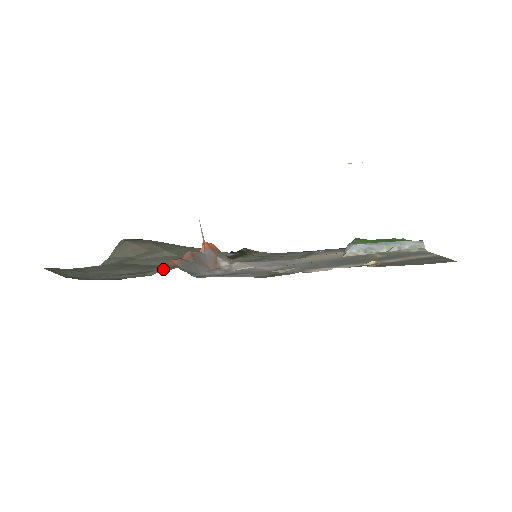
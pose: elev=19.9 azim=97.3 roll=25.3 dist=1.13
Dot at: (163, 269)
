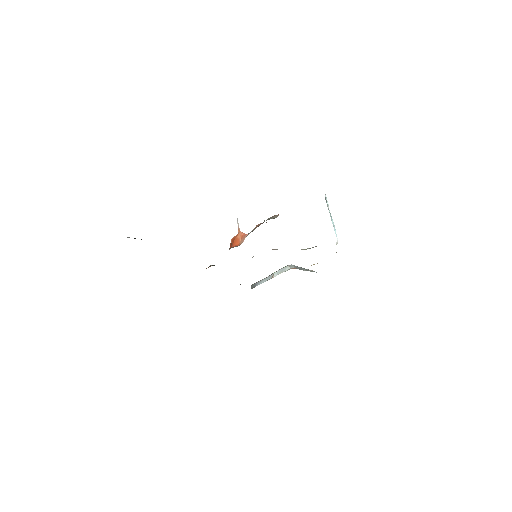
Dot at: occluded
